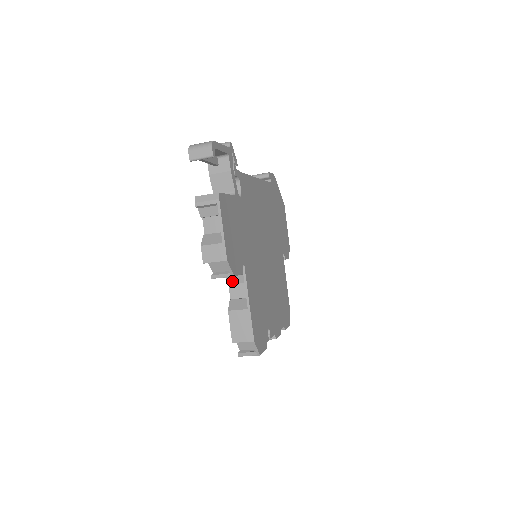
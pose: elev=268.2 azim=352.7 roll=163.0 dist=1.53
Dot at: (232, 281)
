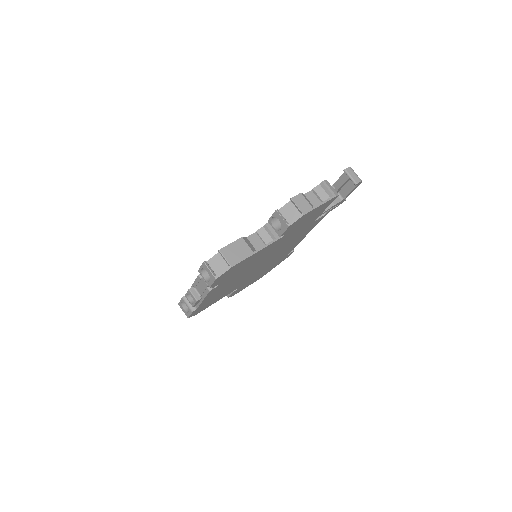
Dot at: (262, 233)
